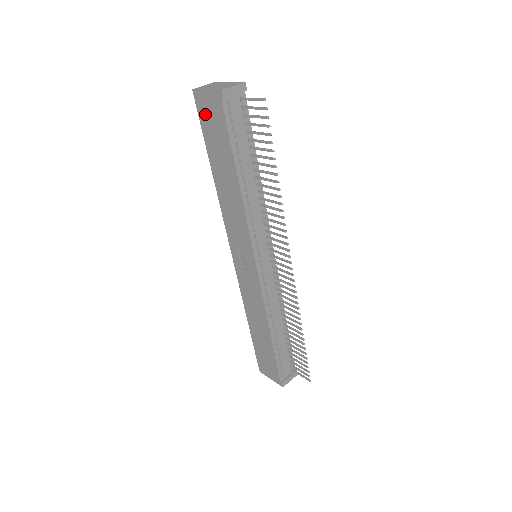
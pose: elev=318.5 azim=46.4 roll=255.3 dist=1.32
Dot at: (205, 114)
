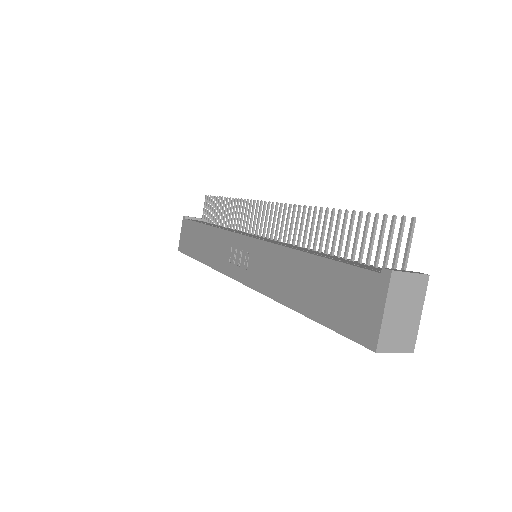
Dot at: (184, 244)
